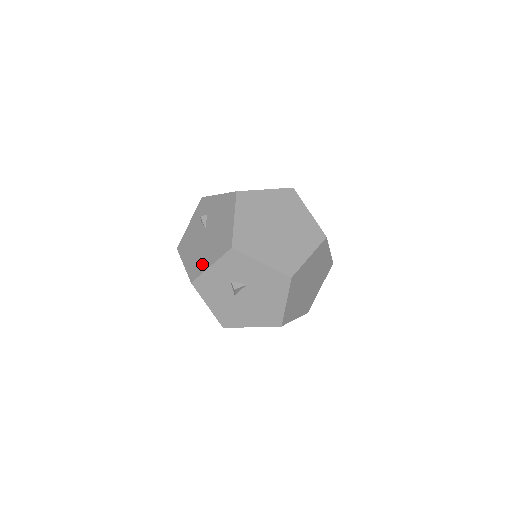
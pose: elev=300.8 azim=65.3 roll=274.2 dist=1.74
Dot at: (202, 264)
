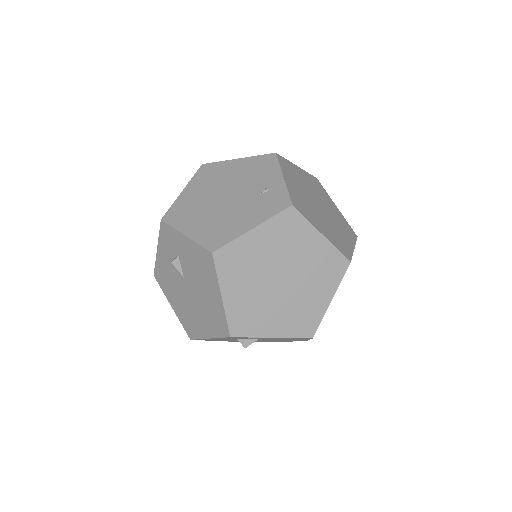
Dot at: (196, 327)
